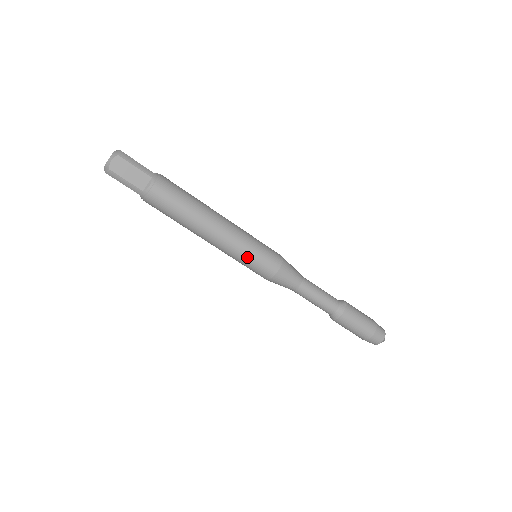
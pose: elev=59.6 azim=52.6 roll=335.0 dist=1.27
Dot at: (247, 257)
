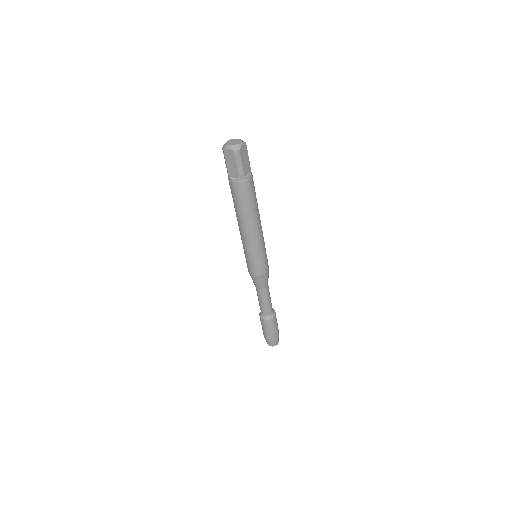
Dot at: (246, 254)
